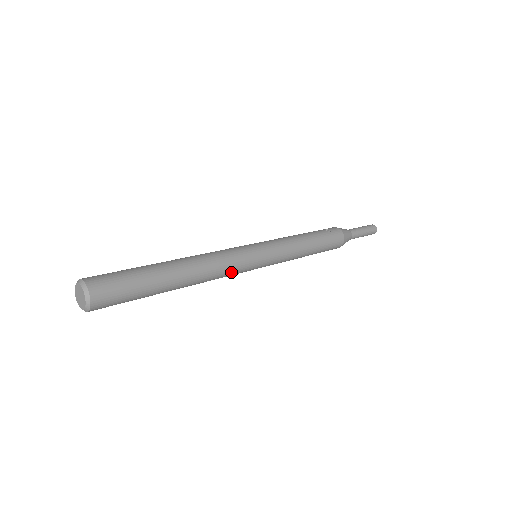
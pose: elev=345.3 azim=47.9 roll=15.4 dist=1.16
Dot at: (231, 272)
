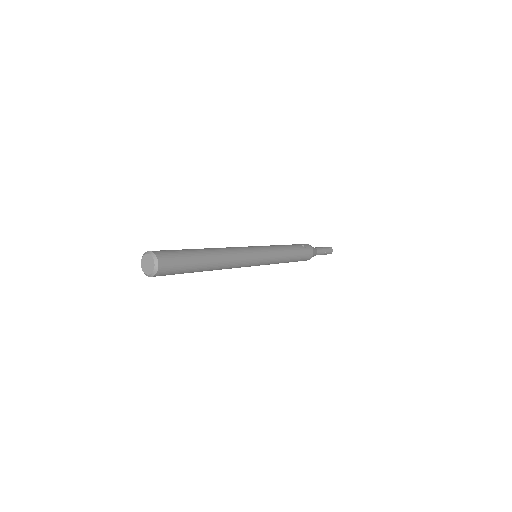
Dot at: (241, 266)
